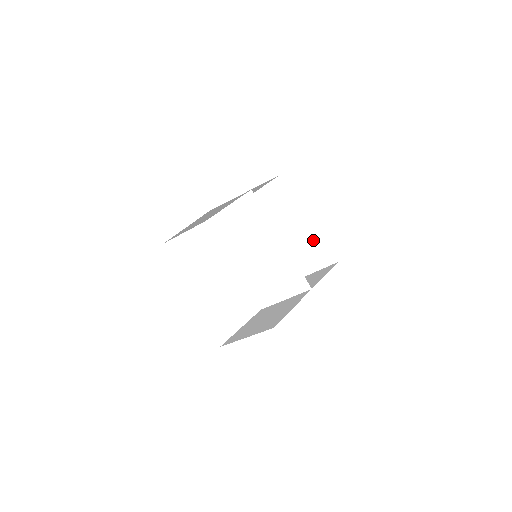
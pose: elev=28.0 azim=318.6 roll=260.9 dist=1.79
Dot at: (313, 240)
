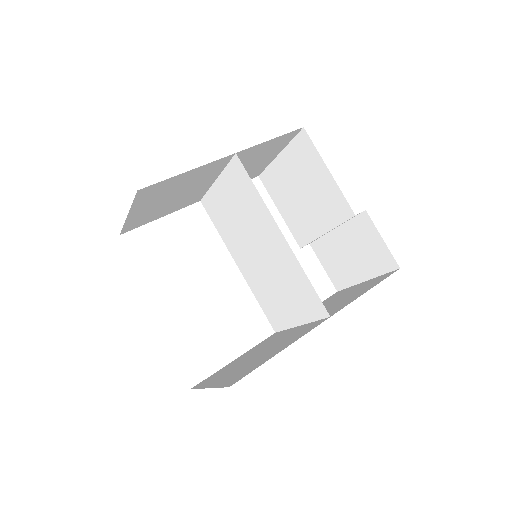
Dot at: (361, 231)
